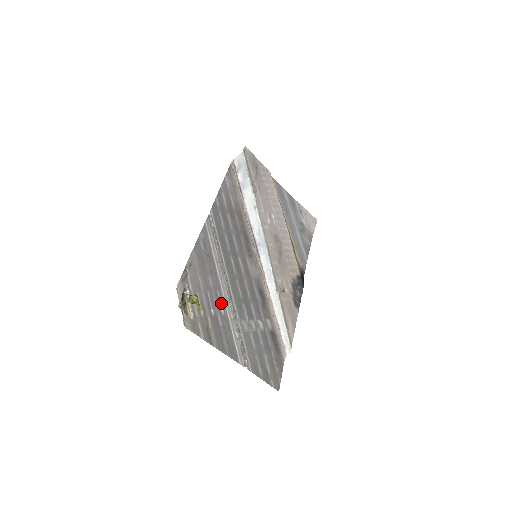
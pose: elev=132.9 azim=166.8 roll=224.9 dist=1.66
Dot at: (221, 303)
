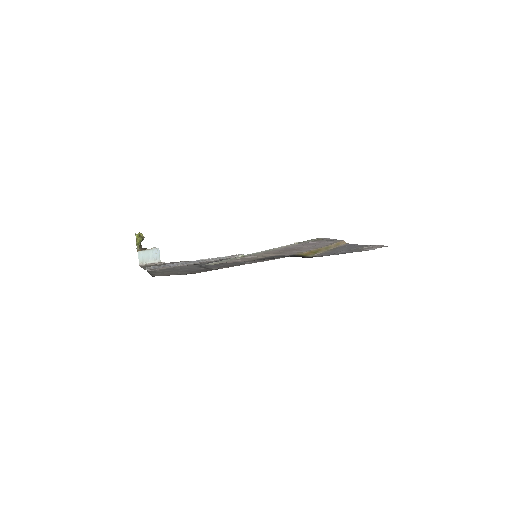
Dot at: occluded
